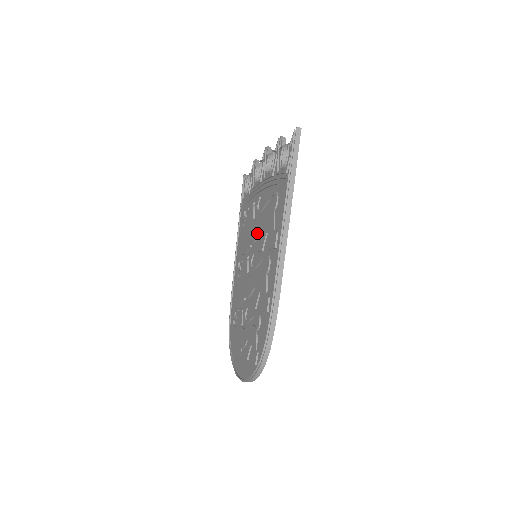
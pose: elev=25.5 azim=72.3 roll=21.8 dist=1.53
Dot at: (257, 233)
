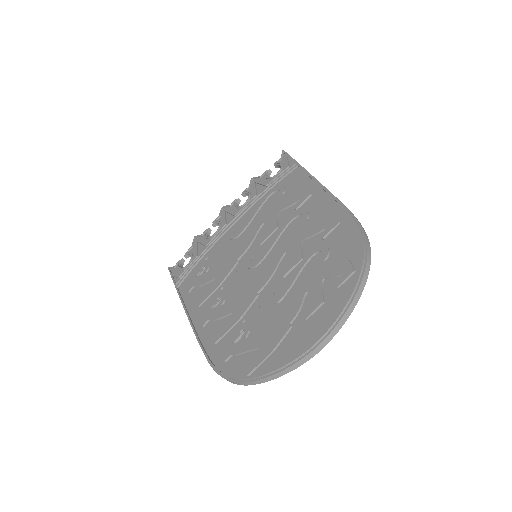
Dot at: (251, 236)
